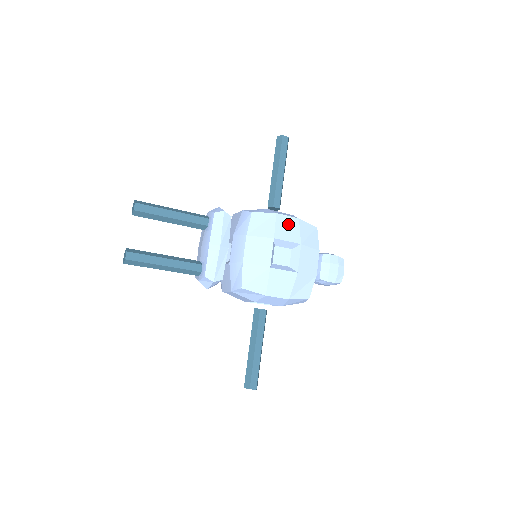
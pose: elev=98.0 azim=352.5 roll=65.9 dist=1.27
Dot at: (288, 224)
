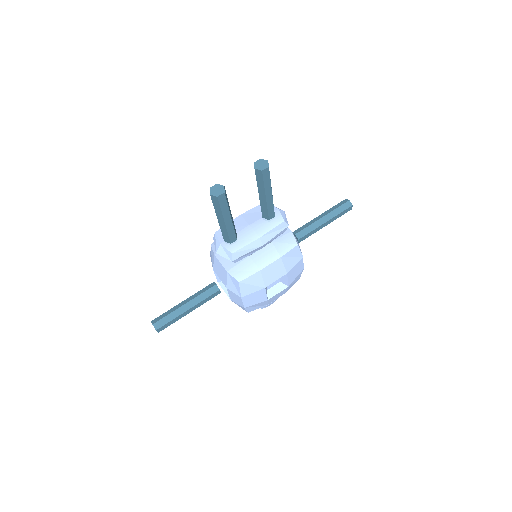
Dot at: (298, 269)
